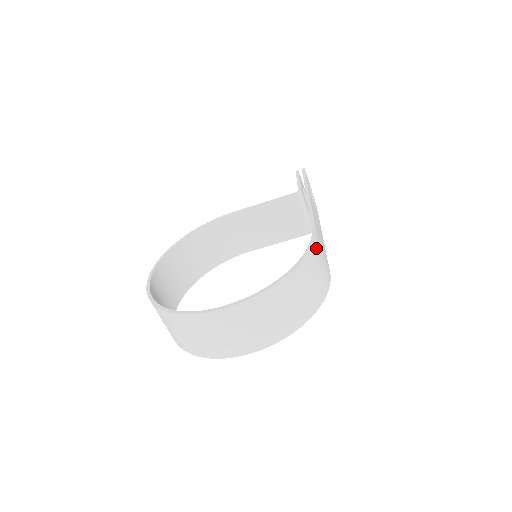
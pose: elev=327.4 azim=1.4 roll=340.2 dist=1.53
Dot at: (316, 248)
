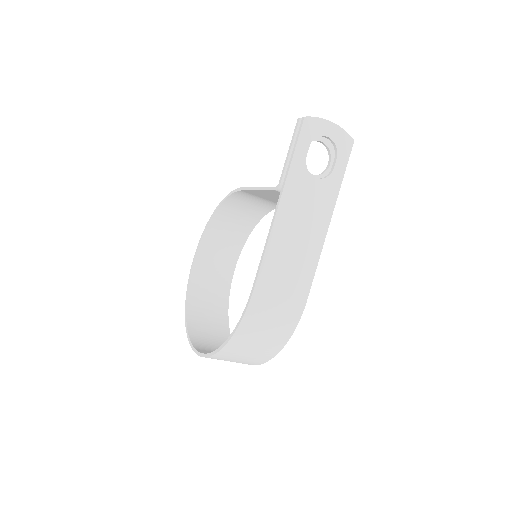
Dot at: (253, 315)
